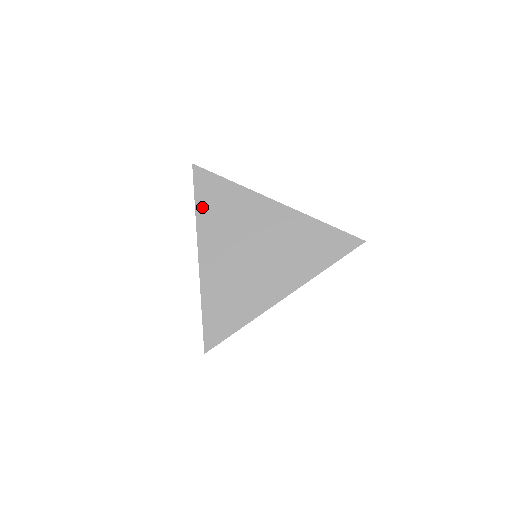
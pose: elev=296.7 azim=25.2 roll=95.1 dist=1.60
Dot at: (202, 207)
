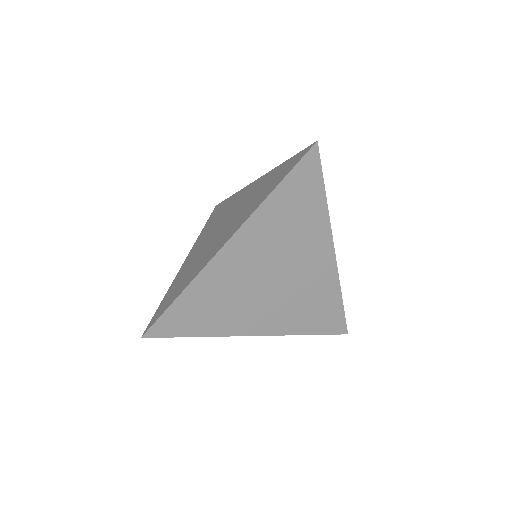
Dot at: (206, 226)
